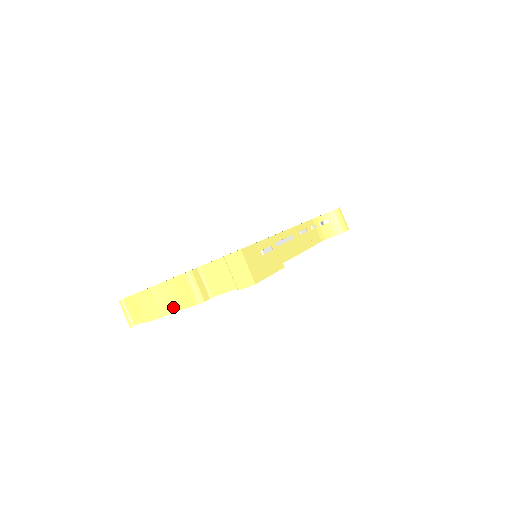
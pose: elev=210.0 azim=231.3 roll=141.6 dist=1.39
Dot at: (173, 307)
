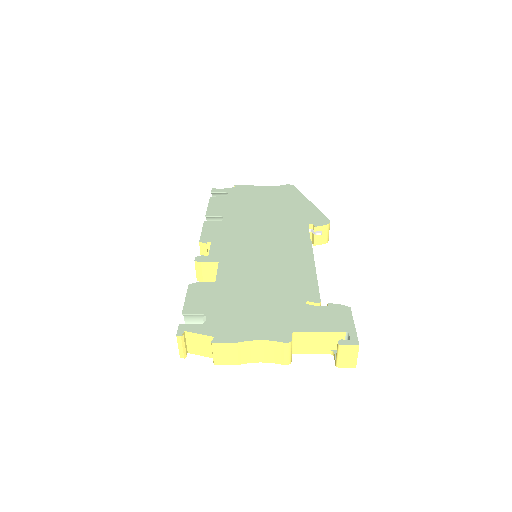
Dot at: (254, 359)
